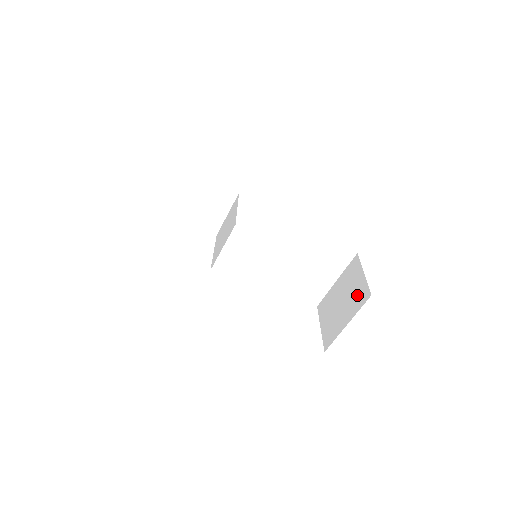
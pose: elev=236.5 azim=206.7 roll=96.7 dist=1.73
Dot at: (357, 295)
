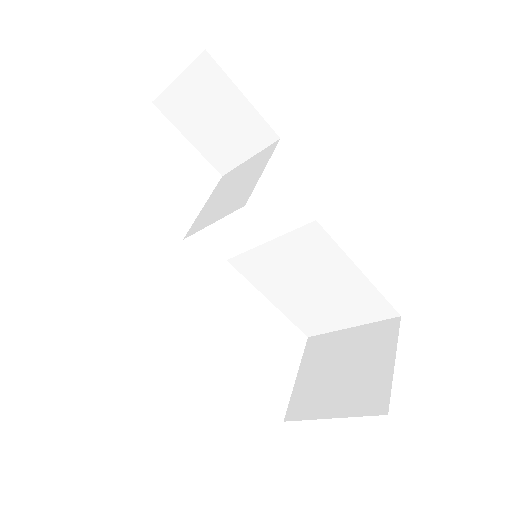
Dot at: (367, 388)
